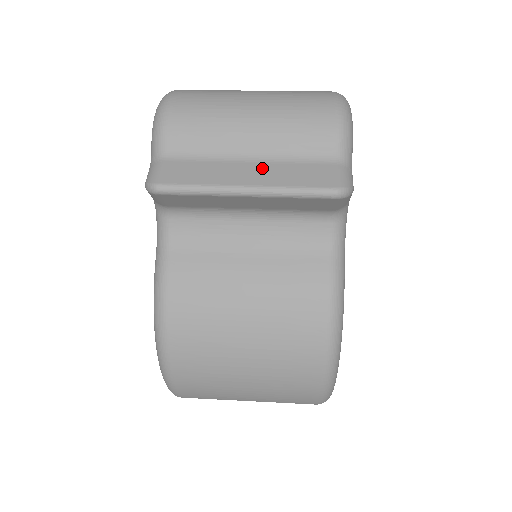
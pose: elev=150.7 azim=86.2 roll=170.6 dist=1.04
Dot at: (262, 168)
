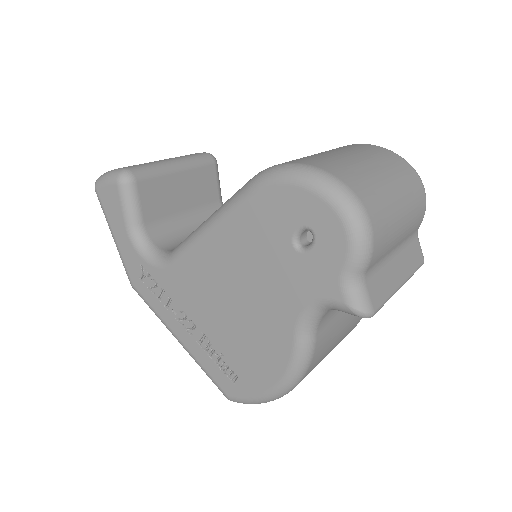
Dot at: (401, 261)
